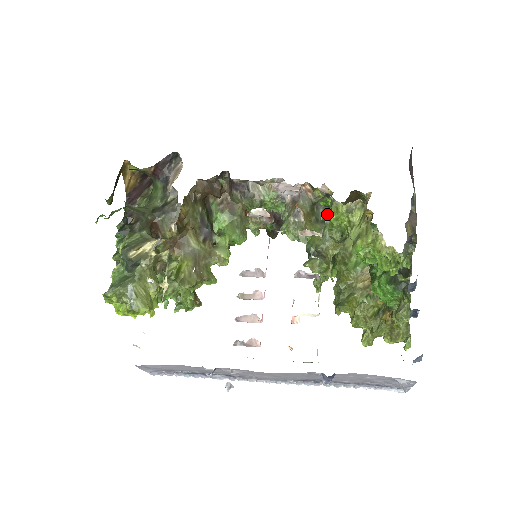
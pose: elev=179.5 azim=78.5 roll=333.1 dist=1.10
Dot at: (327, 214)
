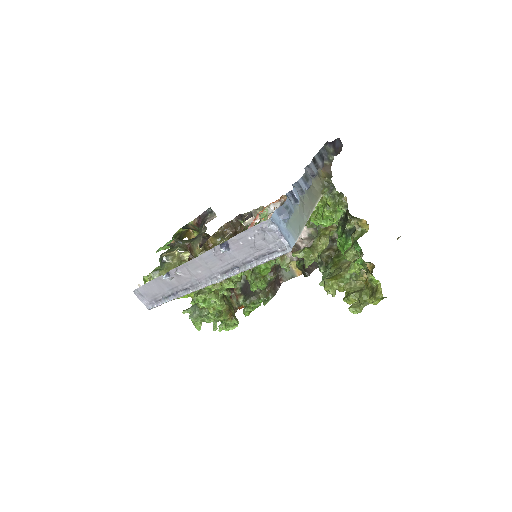
Dot at: occluded
